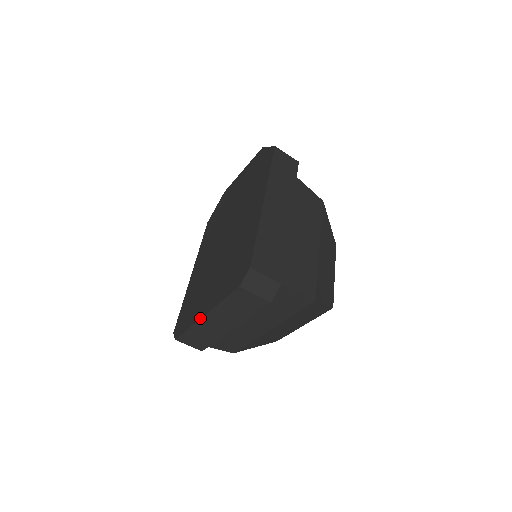
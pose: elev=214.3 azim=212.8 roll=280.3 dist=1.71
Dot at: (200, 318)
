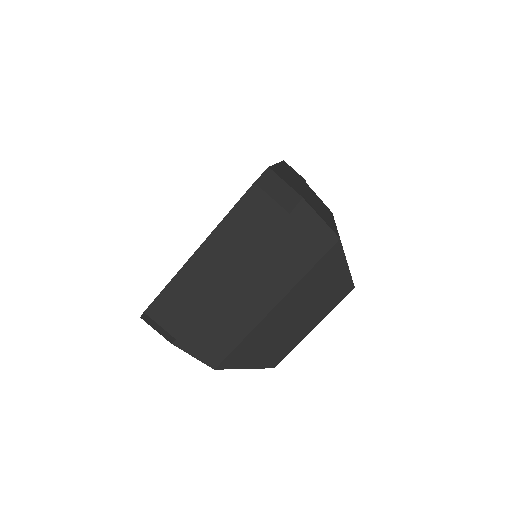
Dot at: (190, 257)
